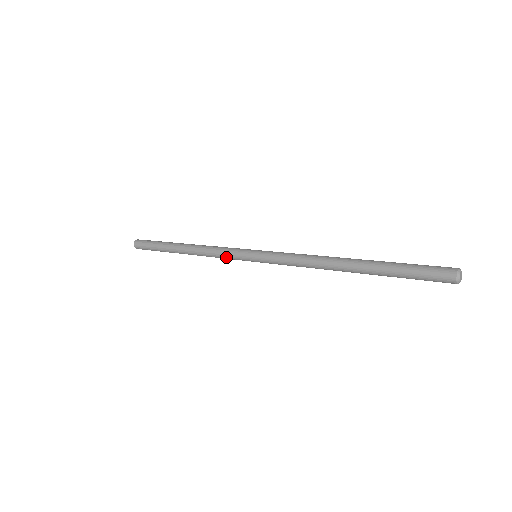
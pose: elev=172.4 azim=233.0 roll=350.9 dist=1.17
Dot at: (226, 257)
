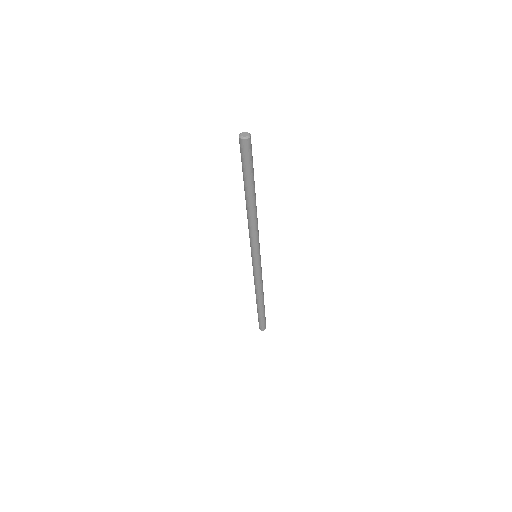
Dot at: occluded
